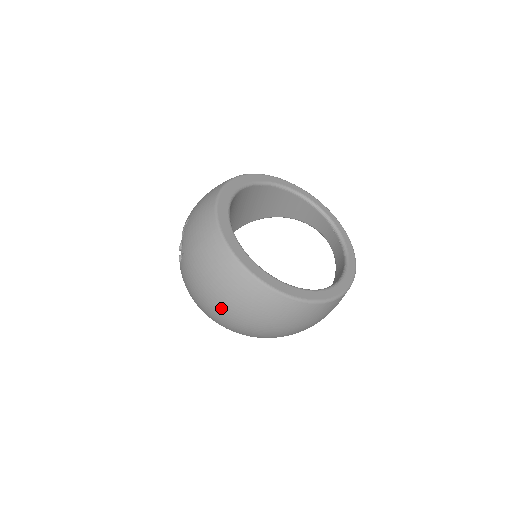
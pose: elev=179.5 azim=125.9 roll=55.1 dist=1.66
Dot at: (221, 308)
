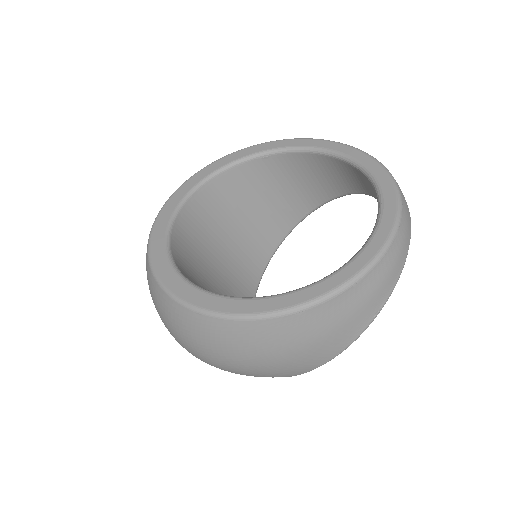
Dot at: occluded
